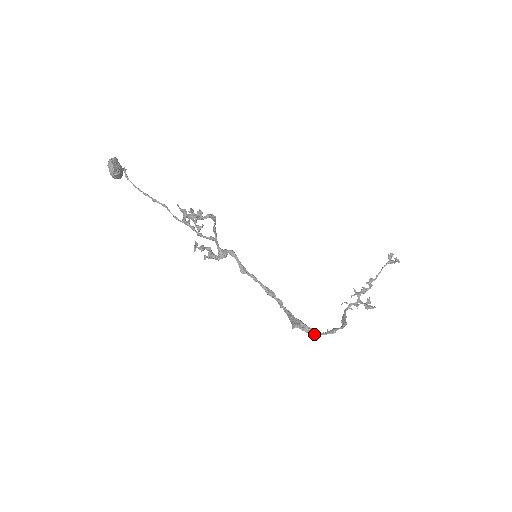
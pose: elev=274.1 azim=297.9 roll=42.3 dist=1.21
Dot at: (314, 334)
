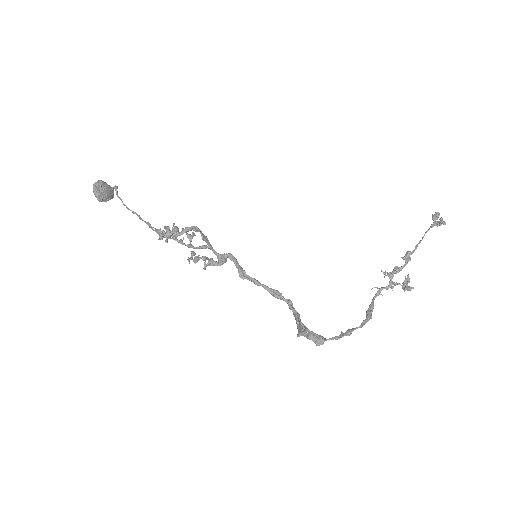
Dot at: (321, 342)
